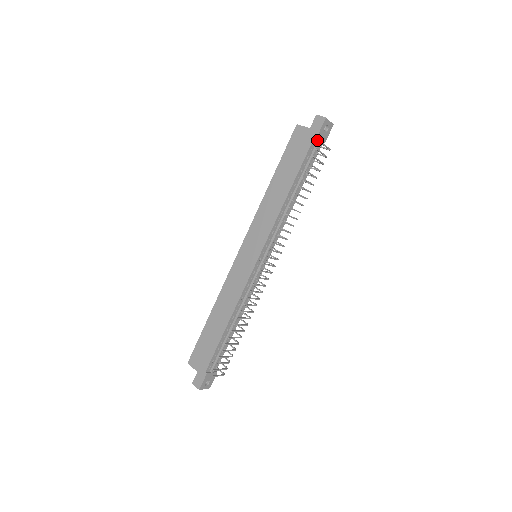
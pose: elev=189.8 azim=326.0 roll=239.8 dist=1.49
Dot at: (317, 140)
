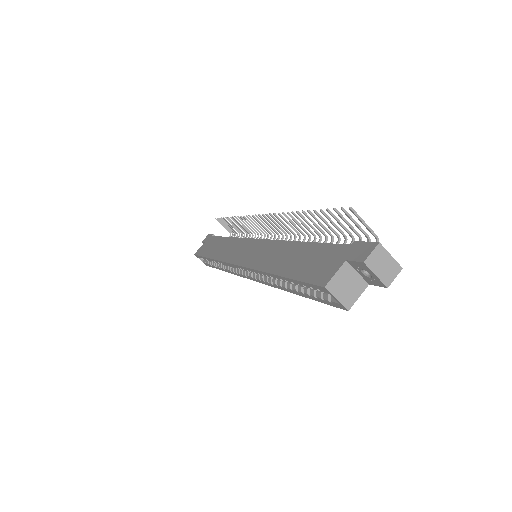
Dot at: occluded
